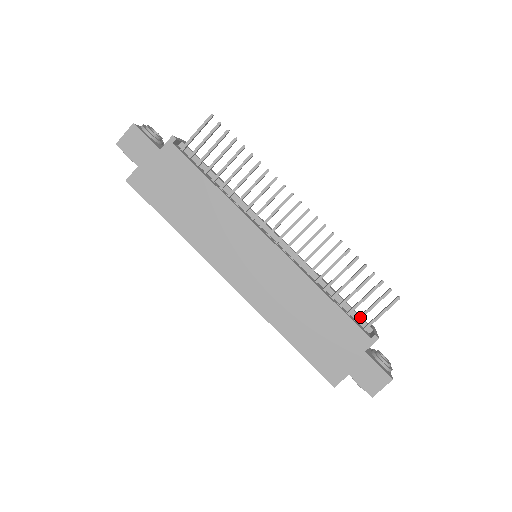
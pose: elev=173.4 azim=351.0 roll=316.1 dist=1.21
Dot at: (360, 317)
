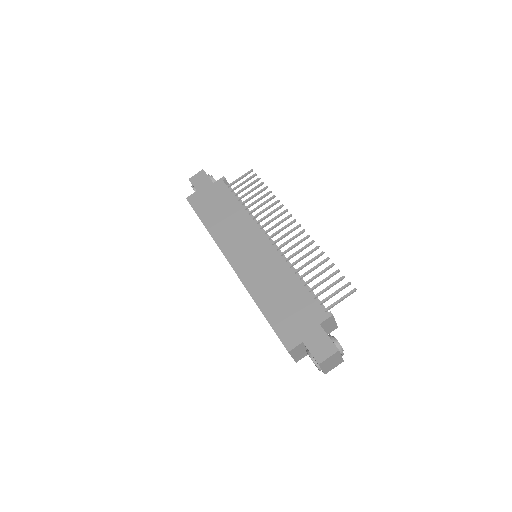
Dot at: (322, 301)
